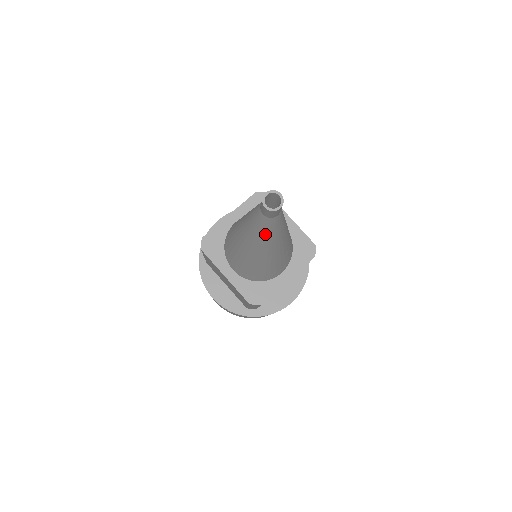
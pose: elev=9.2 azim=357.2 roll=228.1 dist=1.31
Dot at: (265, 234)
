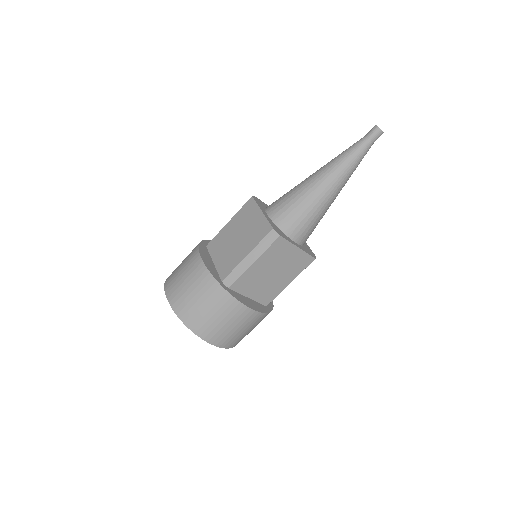
Dot at: (351, 157)
